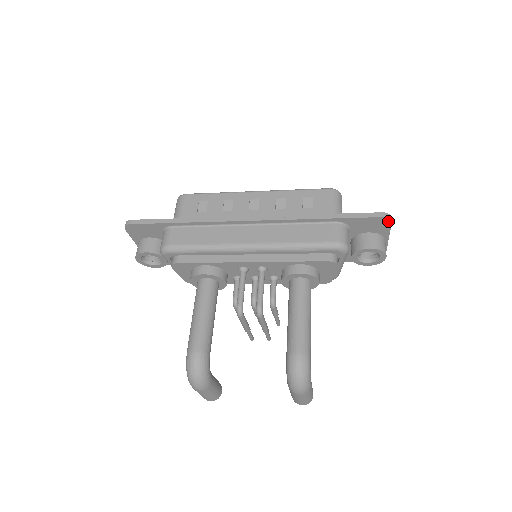
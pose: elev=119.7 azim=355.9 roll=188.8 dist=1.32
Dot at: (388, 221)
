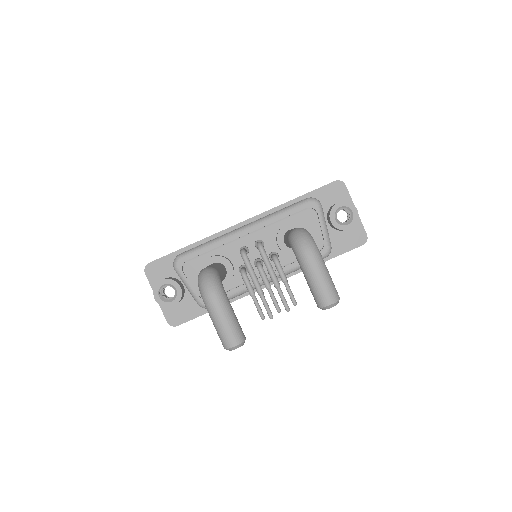
Dot at: (342, 184)
